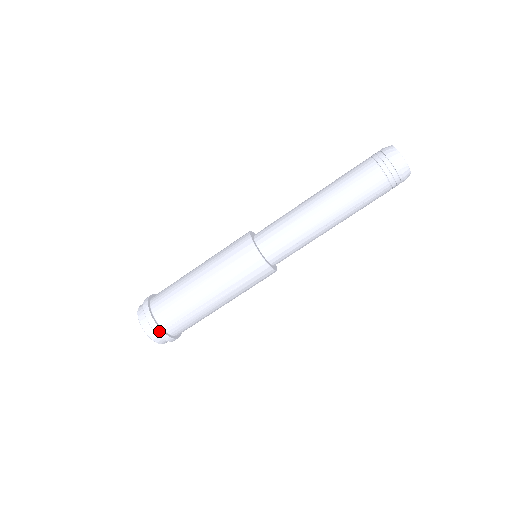
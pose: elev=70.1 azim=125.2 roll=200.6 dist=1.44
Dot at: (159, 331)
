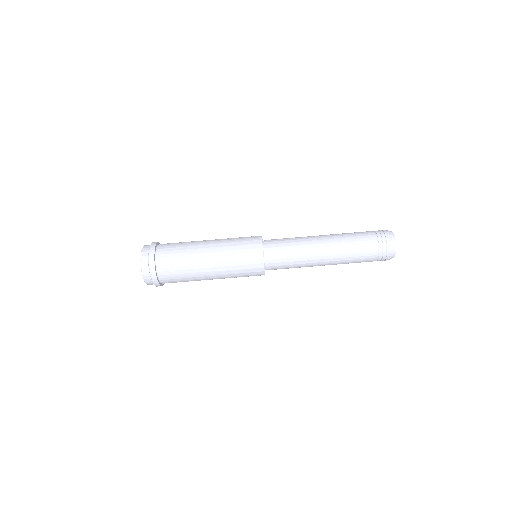
Dot at: (153, 271)
